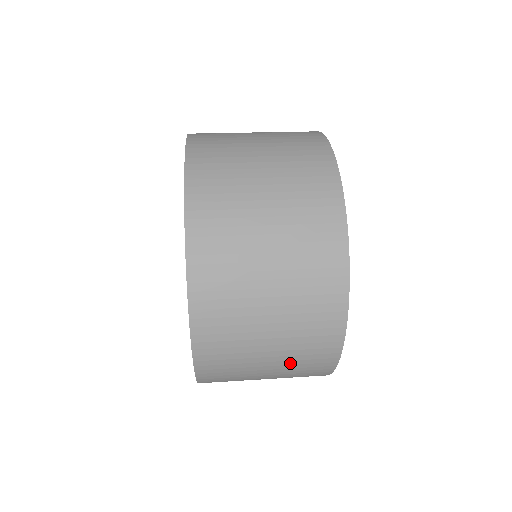
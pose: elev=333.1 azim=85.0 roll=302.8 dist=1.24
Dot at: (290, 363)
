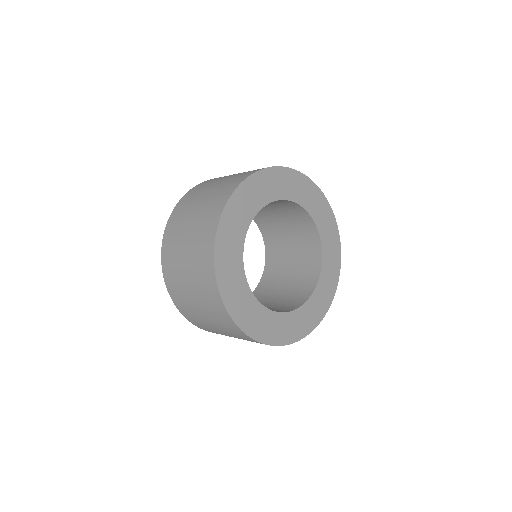
Dot at: (224, 329)
